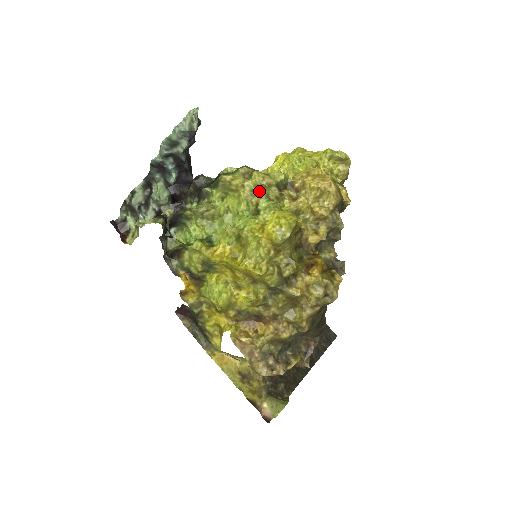
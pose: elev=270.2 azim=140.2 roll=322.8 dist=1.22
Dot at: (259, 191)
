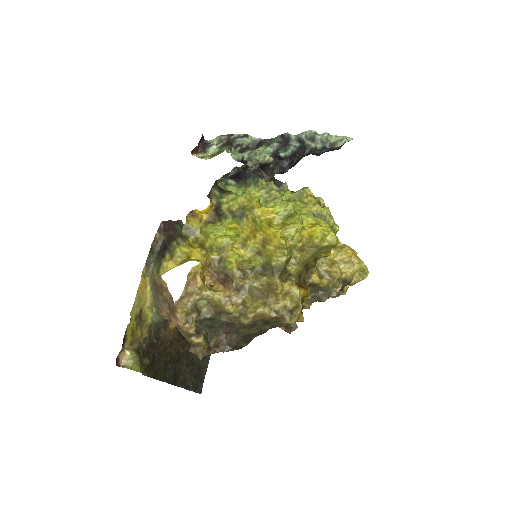
Dot at: occluded
